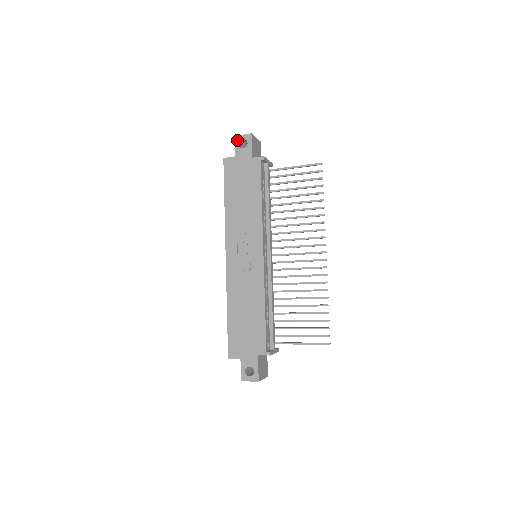
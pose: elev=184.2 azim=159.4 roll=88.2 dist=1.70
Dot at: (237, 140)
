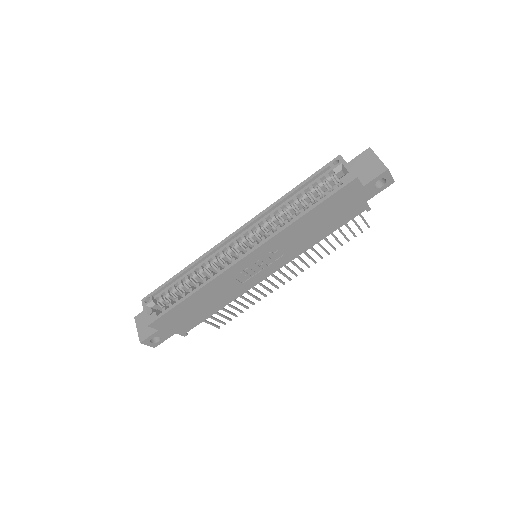
Dot at: (384, 175)
